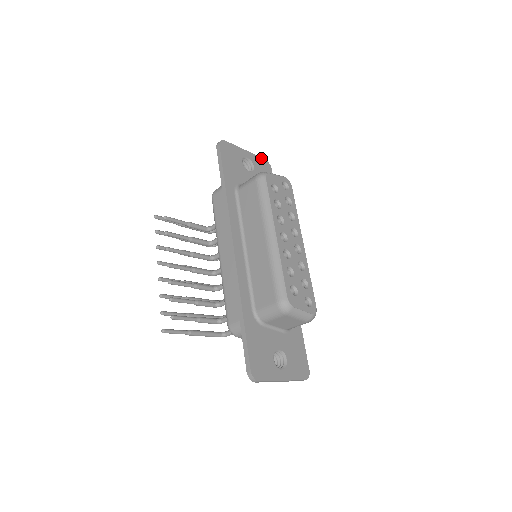
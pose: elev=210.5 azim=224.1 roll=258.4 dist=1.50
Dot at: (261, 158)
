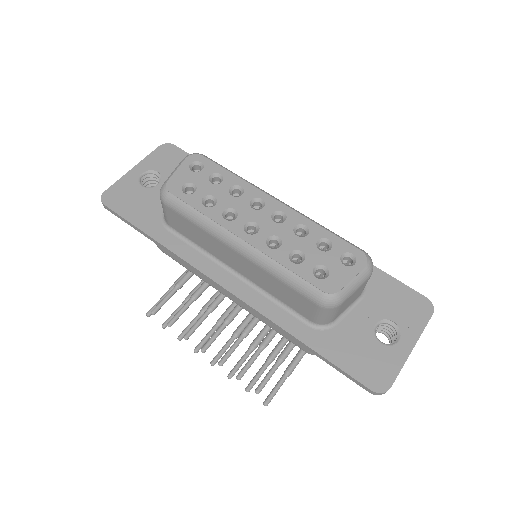
Dot at: (154, 151)
